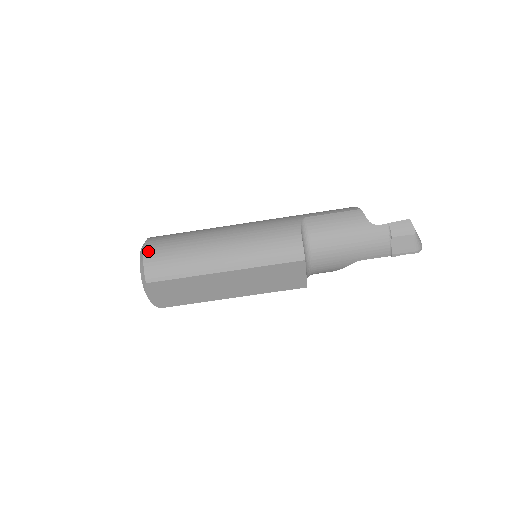
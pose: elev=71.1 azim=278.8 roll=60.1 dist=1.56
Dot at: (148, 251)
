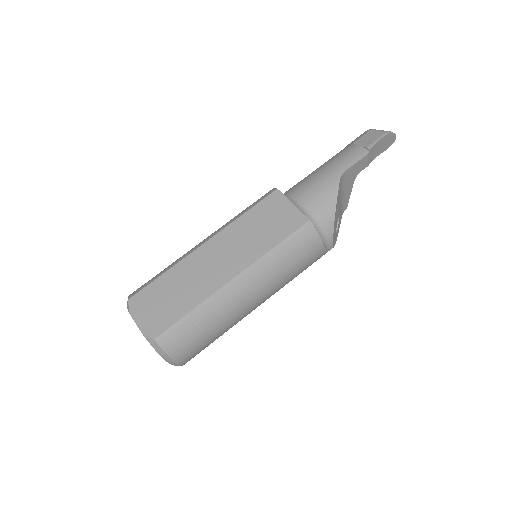
Dot at: occluded
